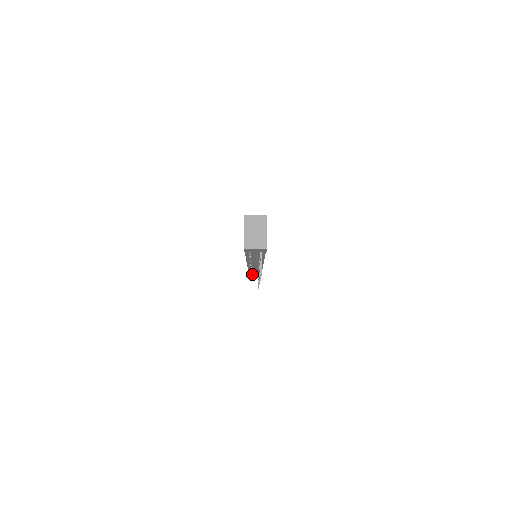
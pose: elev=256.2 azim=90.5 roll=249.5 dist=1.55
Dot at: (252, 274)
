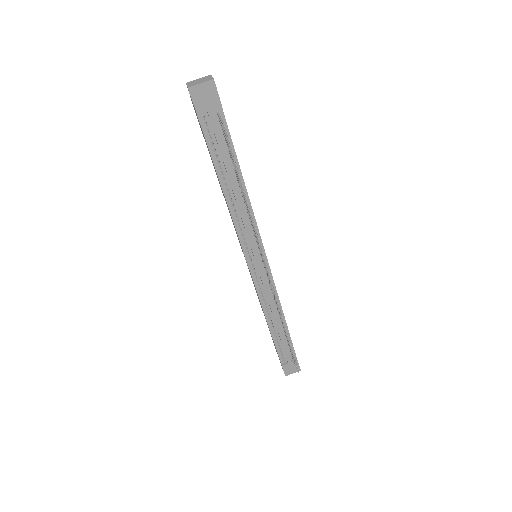
Dot at: (284, 359)
